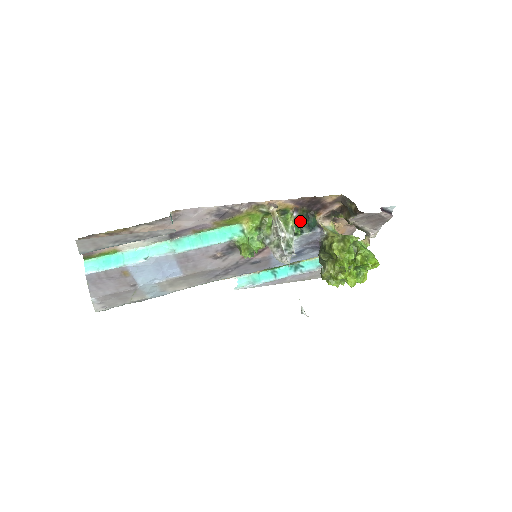
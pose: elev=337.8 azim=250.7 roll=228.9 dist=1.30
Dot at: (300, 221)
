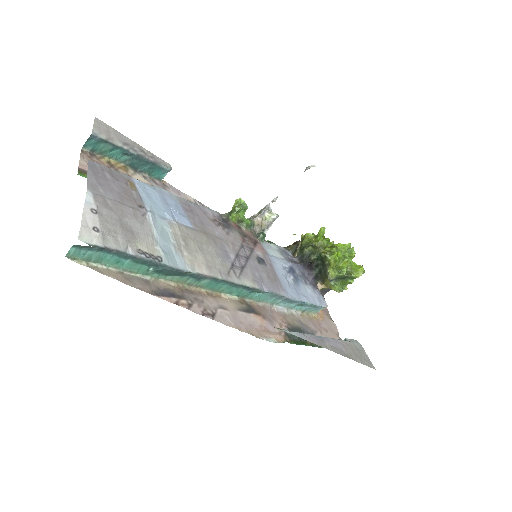
Dot at: occluded
